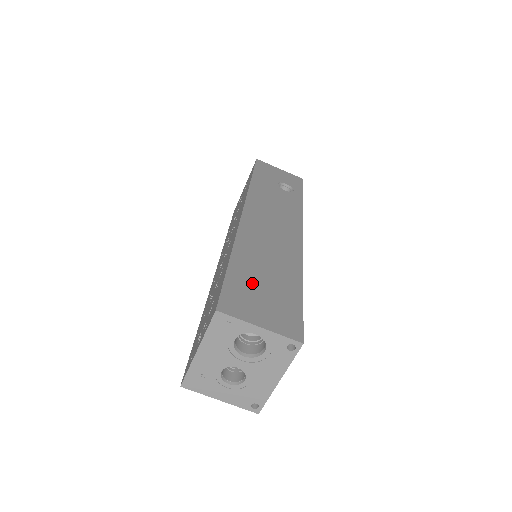
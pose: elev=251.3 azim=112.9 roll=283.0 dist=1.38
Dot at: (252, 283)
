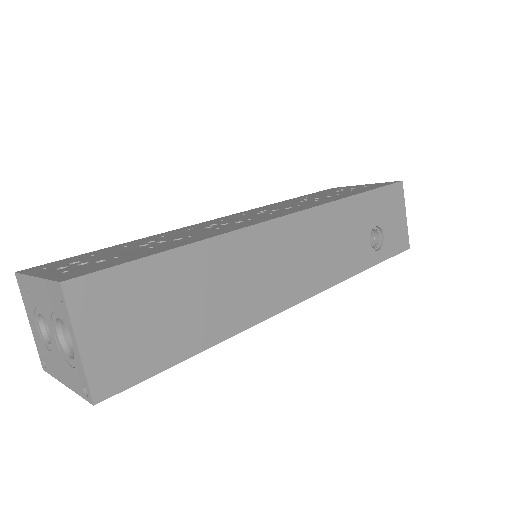
Dot at: (155, 294)
